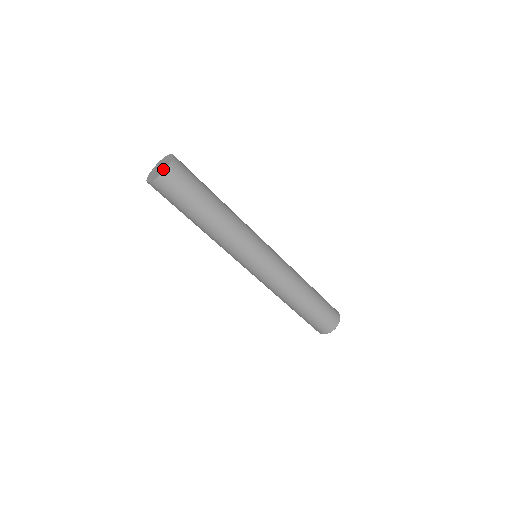
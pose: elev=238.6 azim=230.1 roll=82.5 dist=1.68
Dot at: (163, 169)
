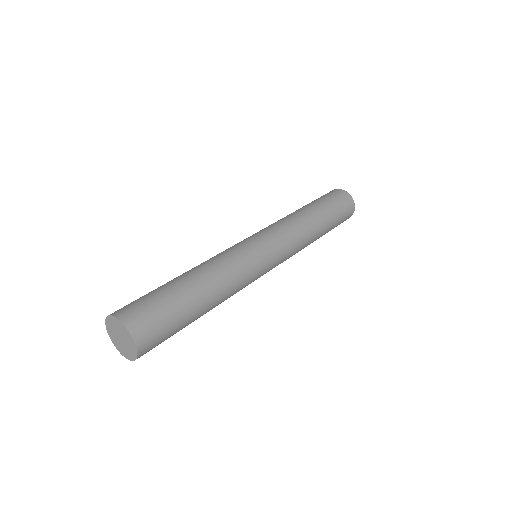
Dot at: (132, 349)
